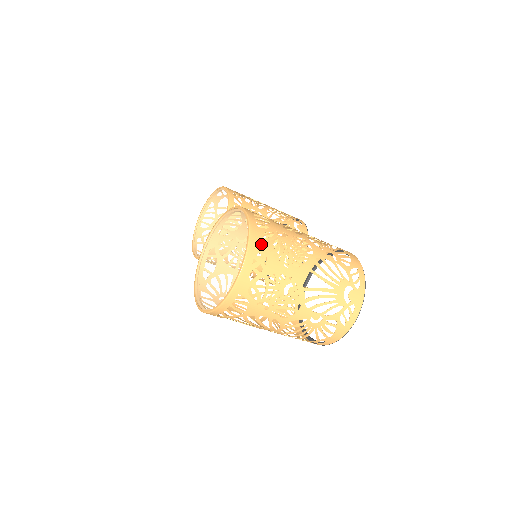
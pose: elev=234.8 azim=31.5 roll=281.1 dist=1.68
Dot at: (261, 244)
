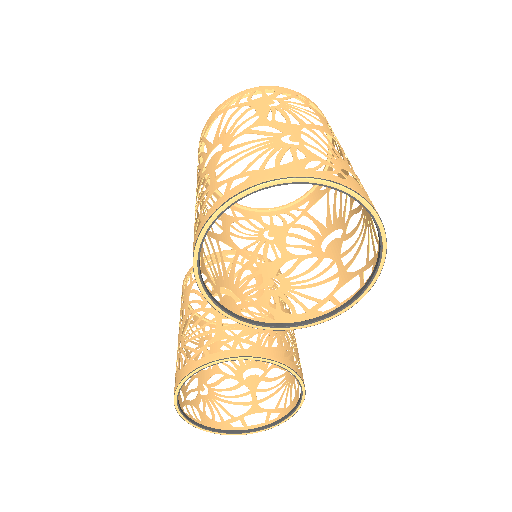
Dot at: occluded
